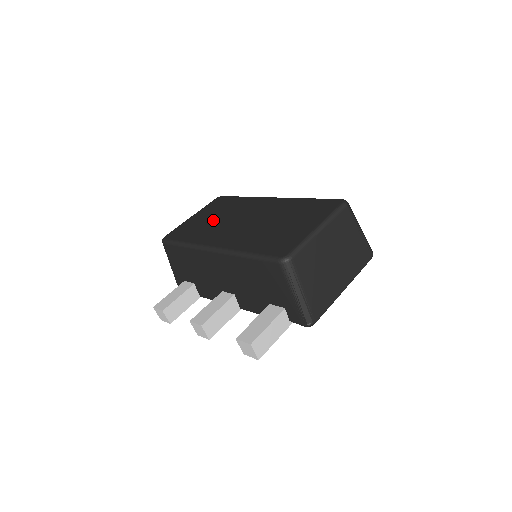
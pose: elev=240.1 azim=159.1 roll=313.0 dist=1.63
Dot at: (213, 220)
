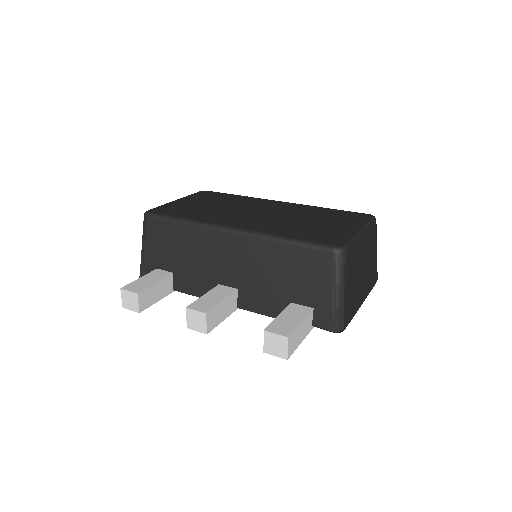
Dot at: (212, 206)
